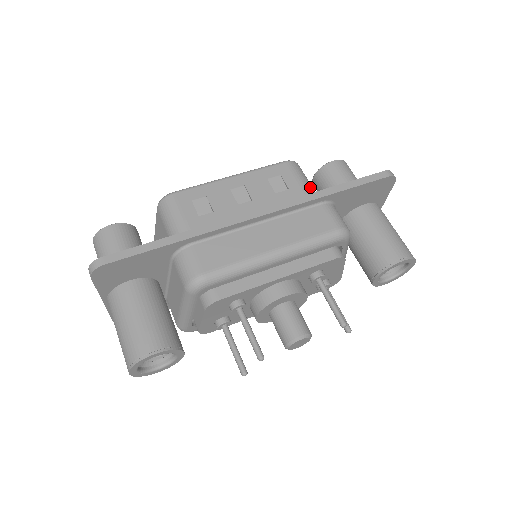
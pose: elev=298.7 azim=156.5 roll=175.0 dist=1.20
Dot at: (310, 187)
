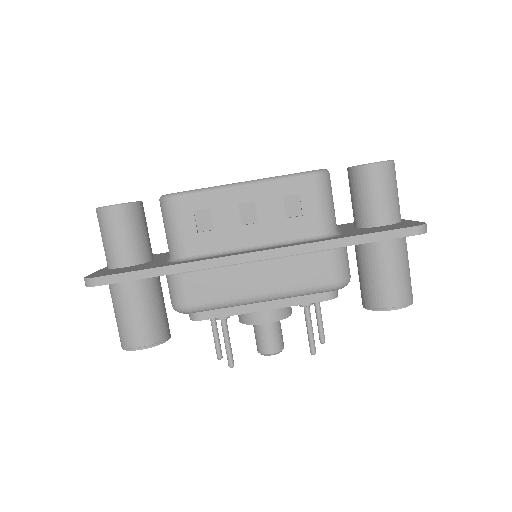
Dot at: (328, 214)
